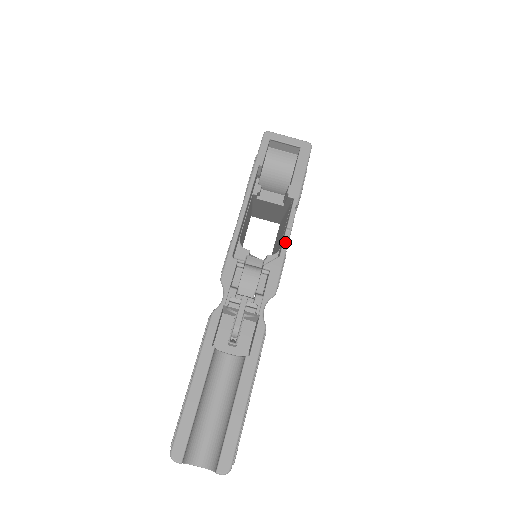
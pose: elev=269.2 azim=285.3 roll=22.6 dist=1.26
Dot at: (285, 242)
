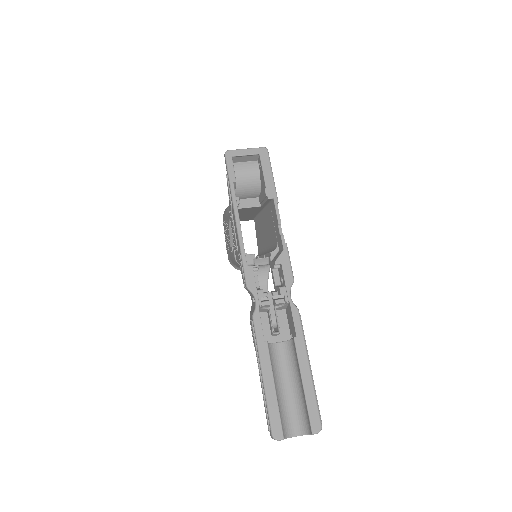
Dot at: (282, 237)
